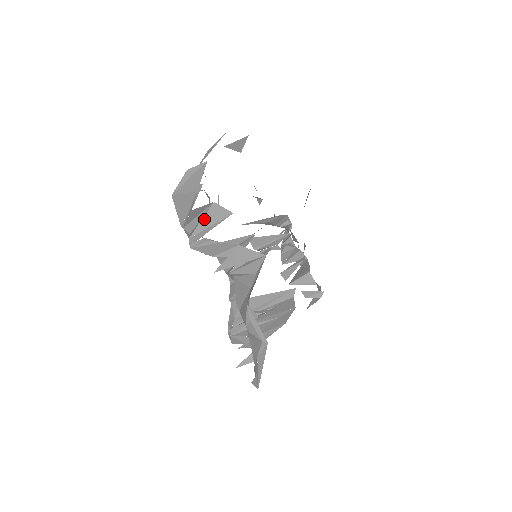
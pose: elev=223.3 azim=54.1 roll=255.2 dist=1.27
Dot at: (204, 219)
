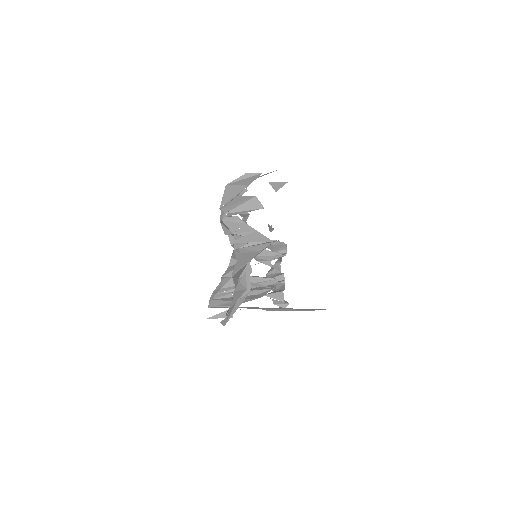
Dot at: (243, 205)
